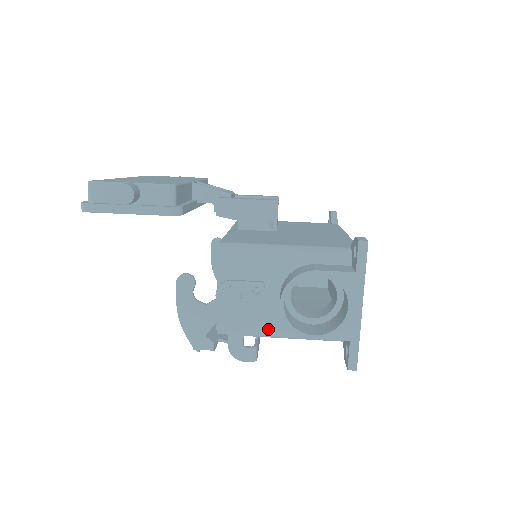
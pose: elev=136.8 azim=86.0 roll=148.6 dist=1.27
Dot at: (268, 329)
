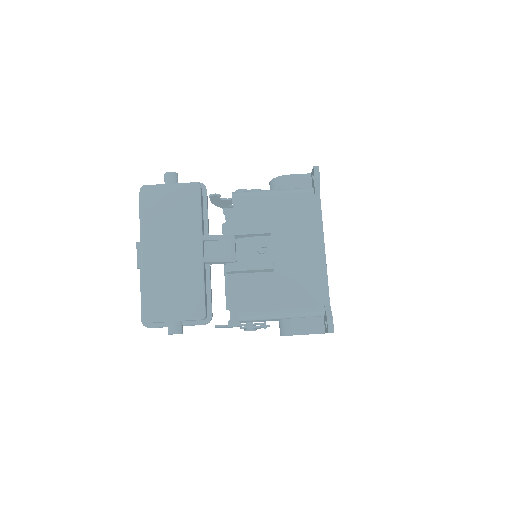
Dot at: occluded
